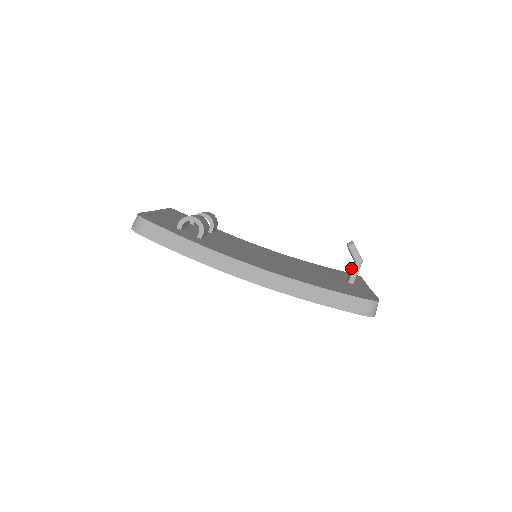
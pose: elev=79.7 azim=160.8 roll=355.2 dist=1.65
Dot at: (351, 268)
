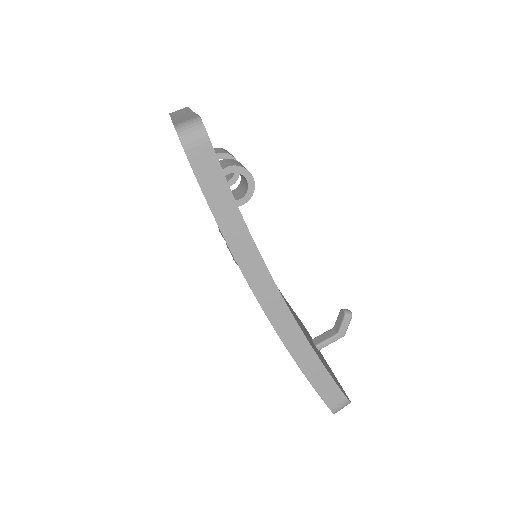
Dot at: (326, 332)
